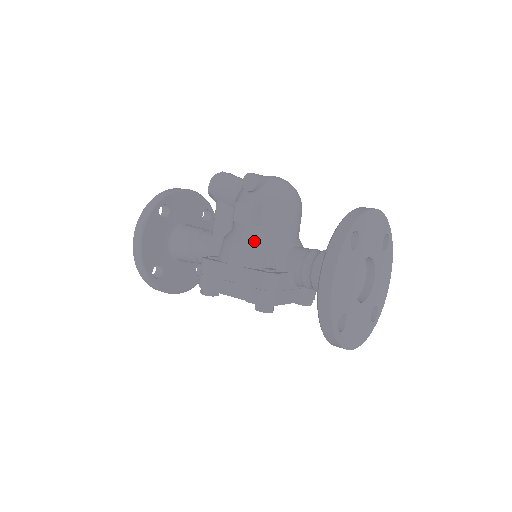
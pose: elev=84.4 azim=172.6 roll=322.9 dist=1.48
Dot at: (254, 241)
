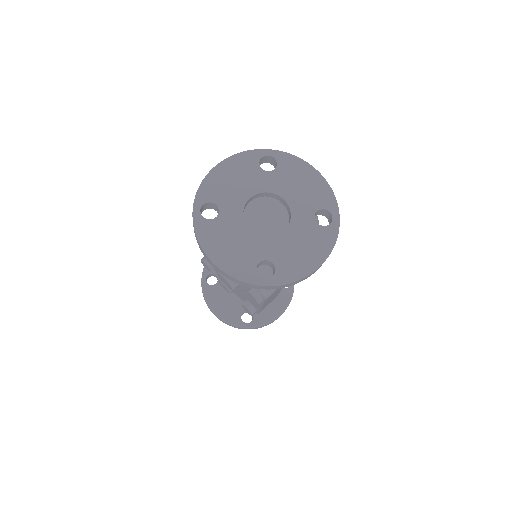
Dot at: occluded
